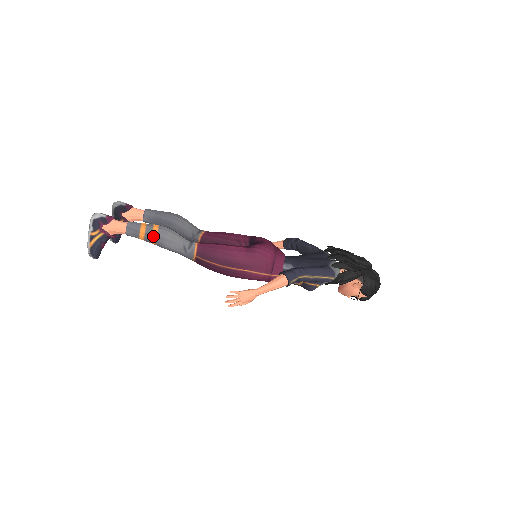
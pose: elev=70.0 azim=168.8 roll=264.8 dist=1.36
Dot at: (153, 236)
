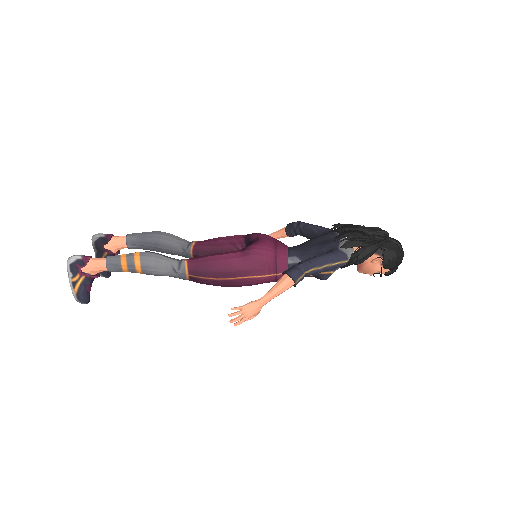
Dot at: (136, 266)
